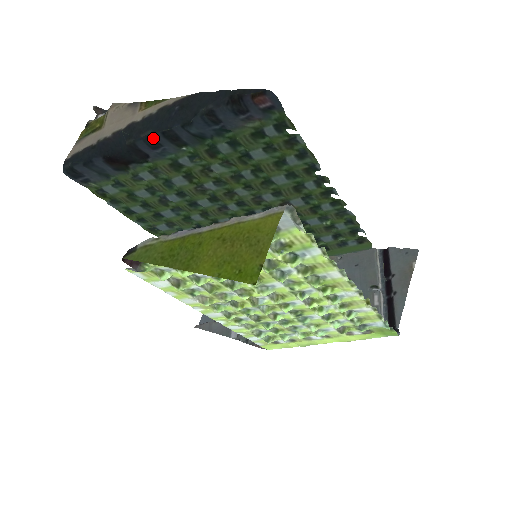
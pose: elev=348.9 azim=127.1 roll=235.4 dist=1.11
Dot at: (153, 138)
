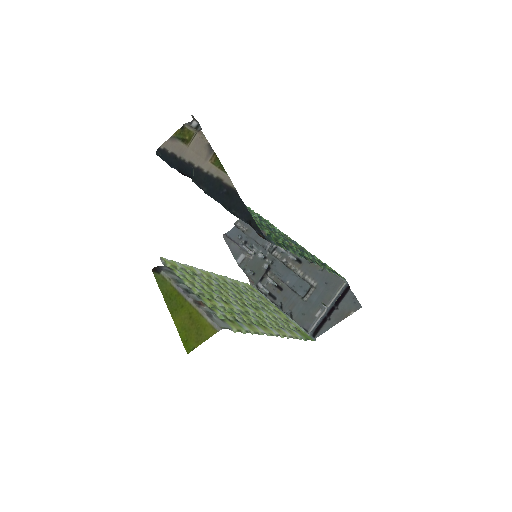
Dot at: (206, 193)
